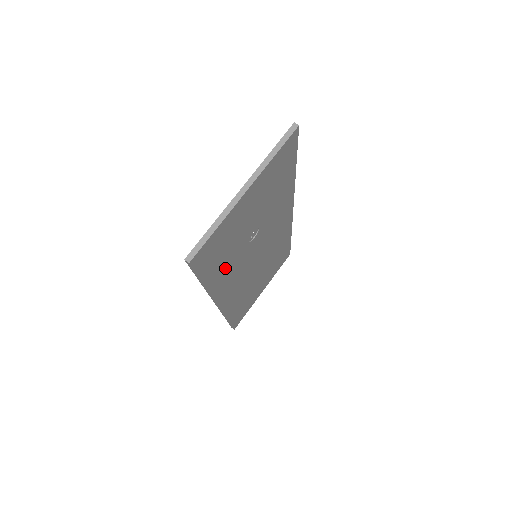
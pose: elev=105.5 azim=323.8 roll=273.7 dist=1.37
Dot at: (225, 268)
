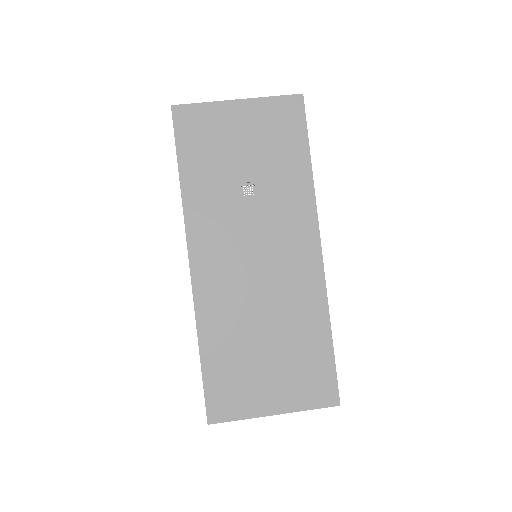
Dot at: (206, 187)
